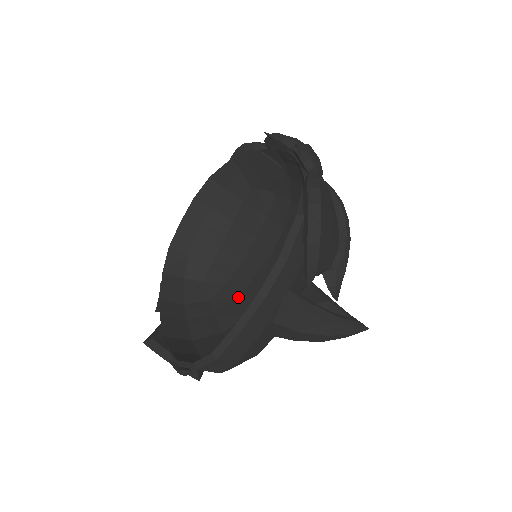
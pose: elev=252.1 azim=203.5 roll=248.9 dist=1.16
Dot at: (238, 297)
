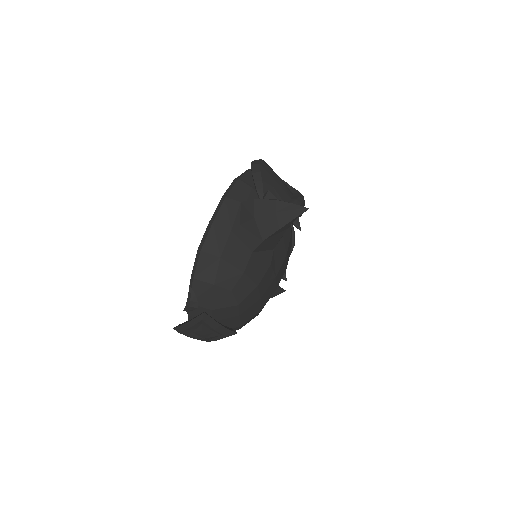
Dot at: occluded
